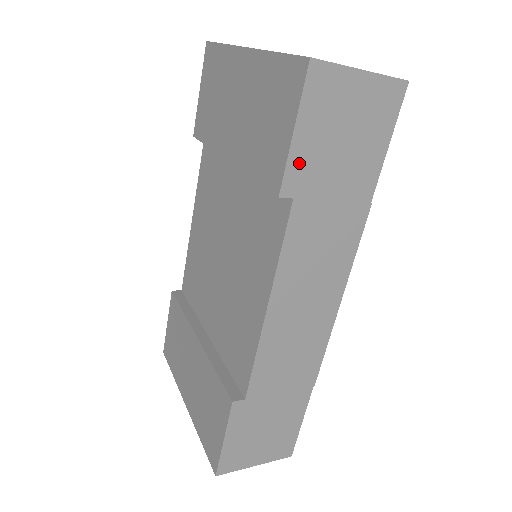
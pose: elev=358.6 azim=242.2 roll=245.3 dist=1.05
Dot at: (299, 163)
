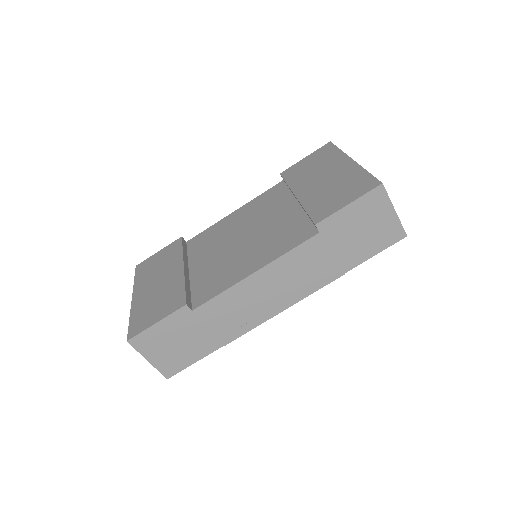
Dot at: (337, 220)
